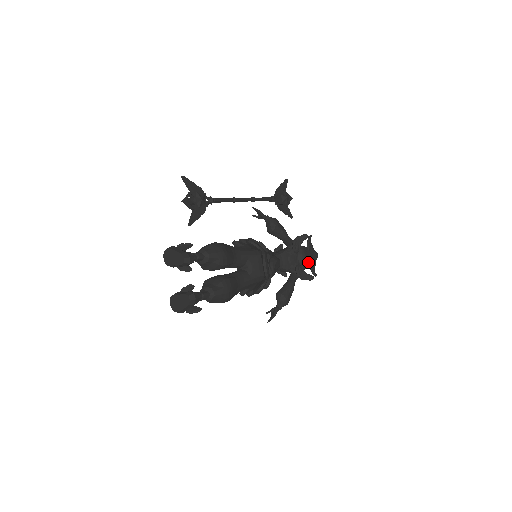
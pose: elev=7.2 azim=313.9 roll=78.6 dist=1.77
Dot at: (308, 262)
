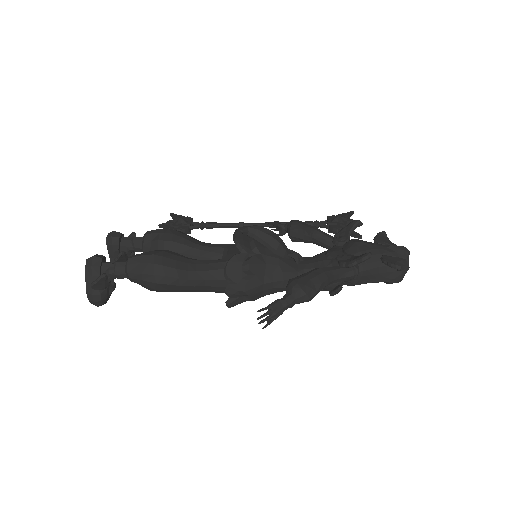
Dot at: (370, 251)
